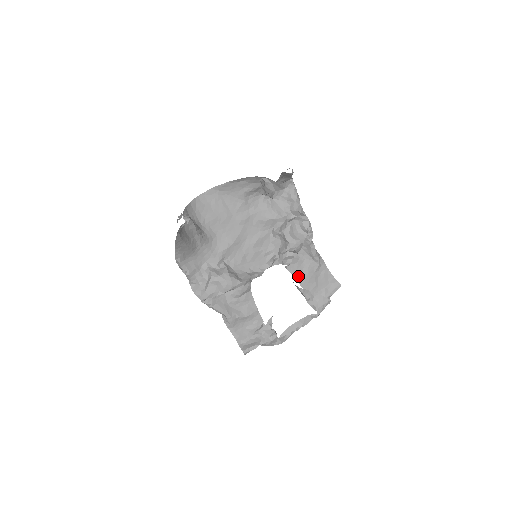
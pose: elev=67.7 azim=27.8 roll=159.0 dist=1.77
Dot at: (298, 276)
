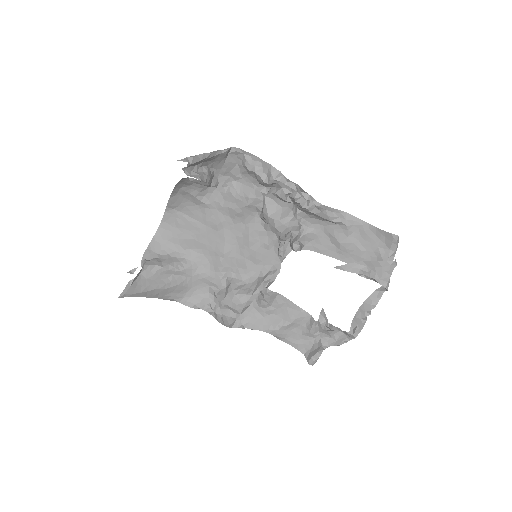
Dot at: (329, 251)
